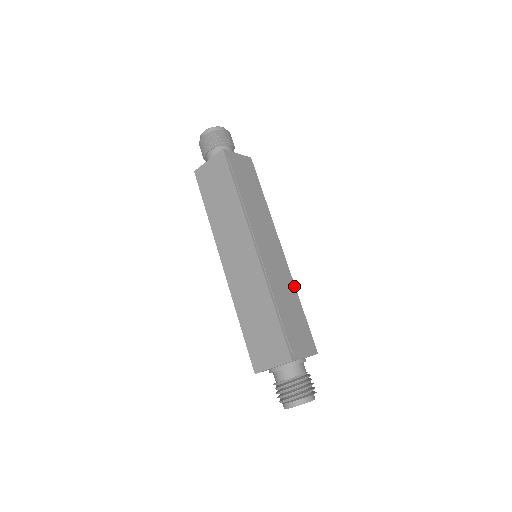
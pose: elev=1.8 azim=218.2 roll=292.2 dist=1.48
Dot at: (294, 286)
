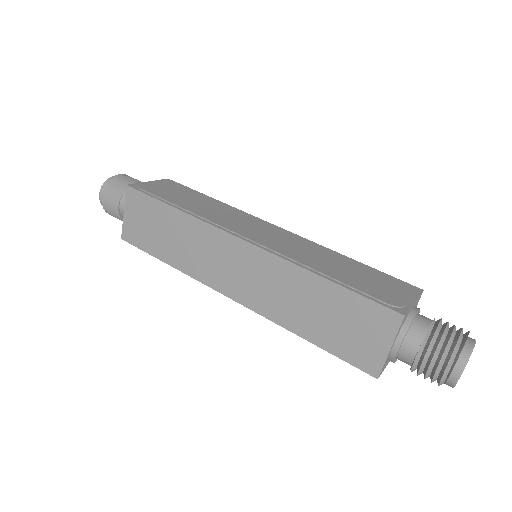
Dot at: (325, 248)
